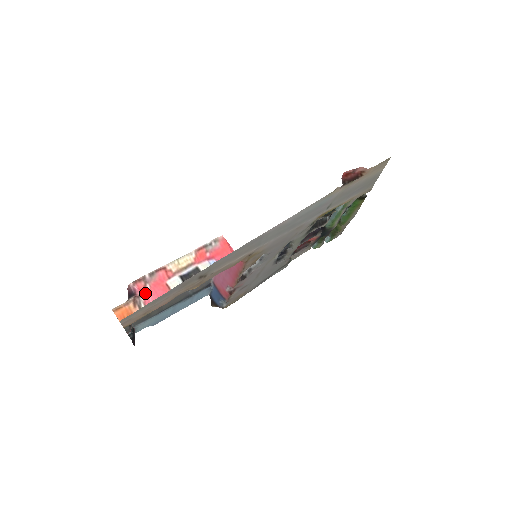
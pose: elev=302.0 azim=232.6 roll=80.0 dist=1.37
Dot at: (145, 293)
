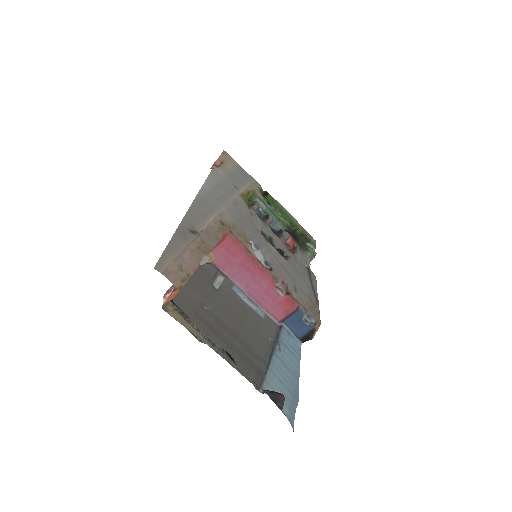
Dot at: occluded
